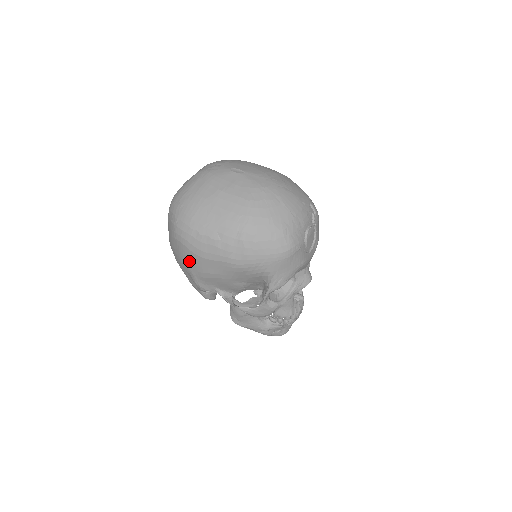
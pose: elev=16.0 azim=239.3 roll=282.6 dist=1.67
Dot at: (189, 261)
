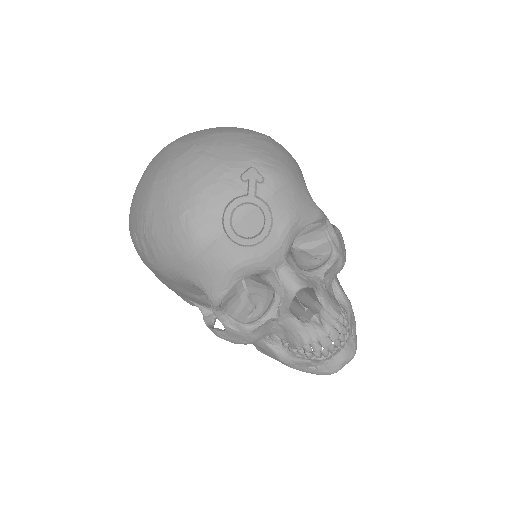
Dot at: occluded
